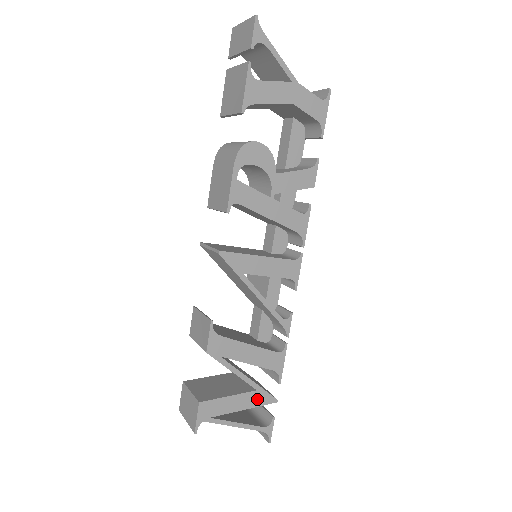
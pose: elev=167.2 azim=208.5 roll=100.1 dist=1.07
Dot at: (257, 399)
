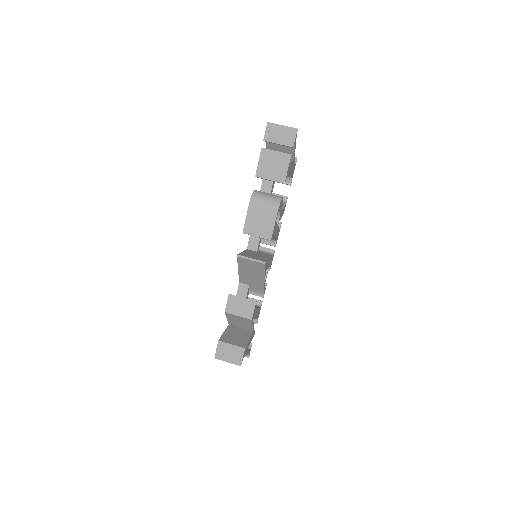
Dot at: (252, 336)
